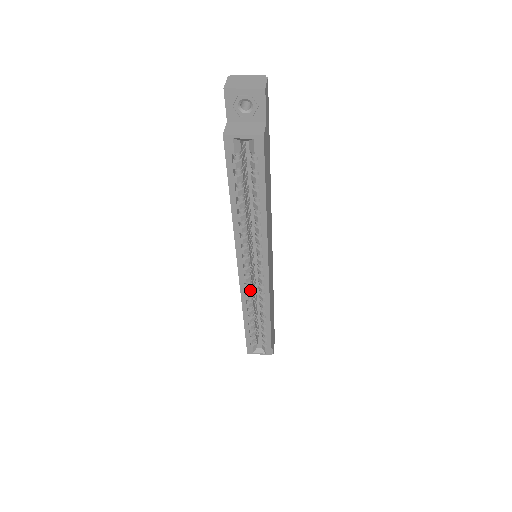
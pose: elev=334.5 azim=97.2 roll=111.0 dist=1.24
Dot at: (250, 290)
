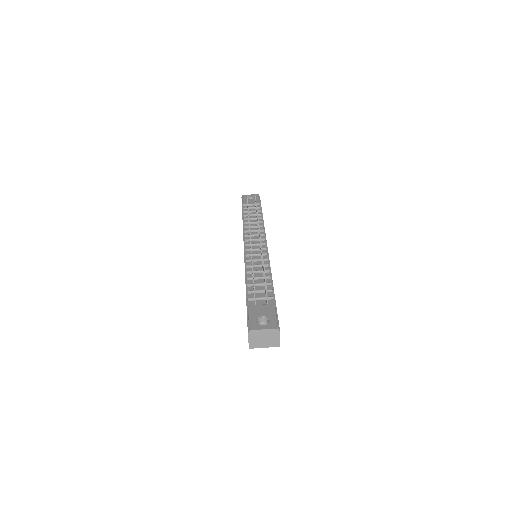
Dot at: occluded
